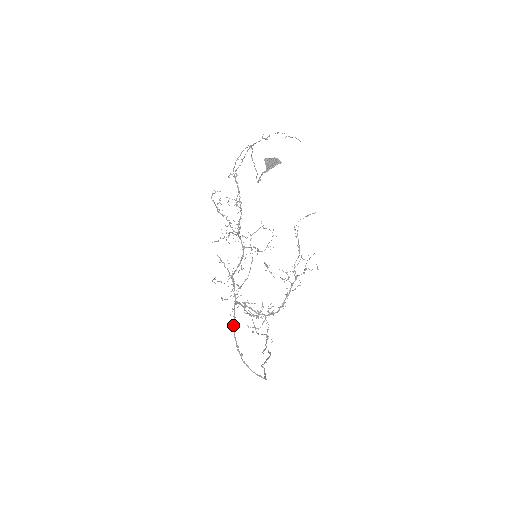
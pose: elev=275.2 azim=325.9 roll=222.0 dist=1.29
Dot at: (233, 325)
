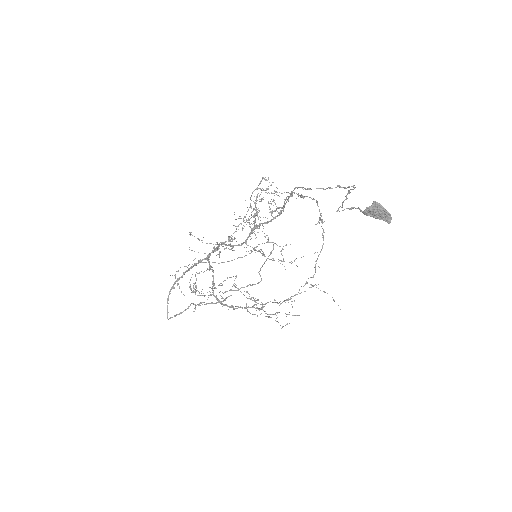
Dot at: (191, 266)
